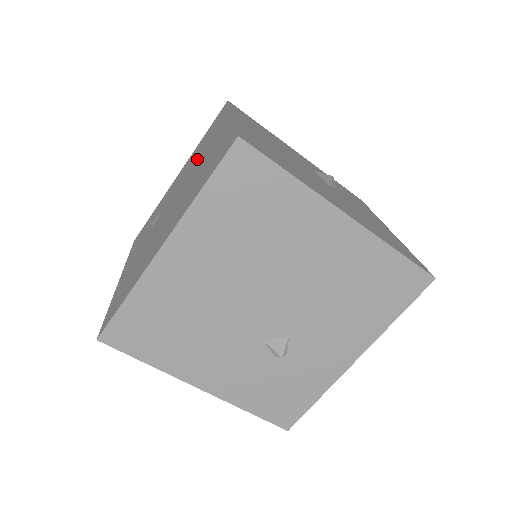
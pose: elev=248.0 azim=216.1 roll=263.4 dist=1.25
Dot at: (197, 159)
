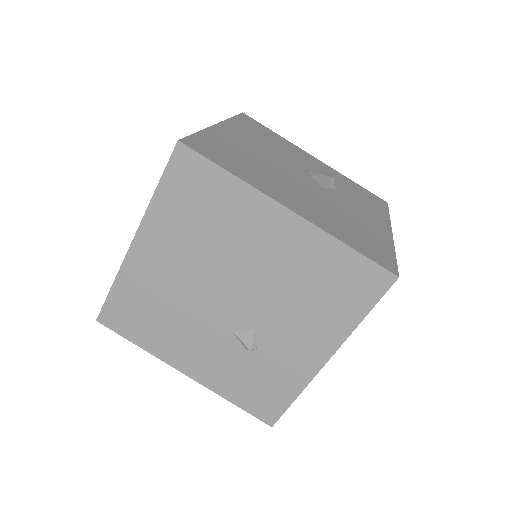
Dot at: occluded
